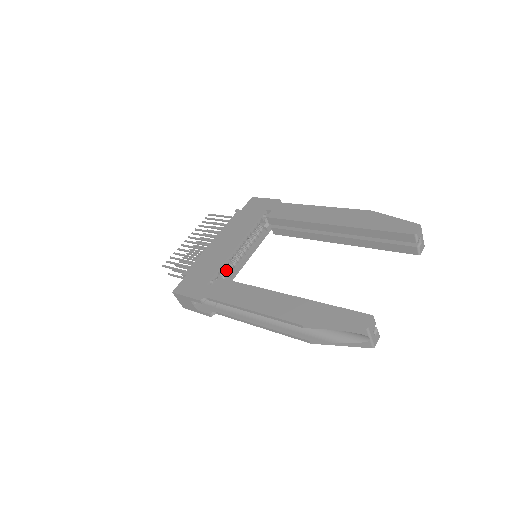
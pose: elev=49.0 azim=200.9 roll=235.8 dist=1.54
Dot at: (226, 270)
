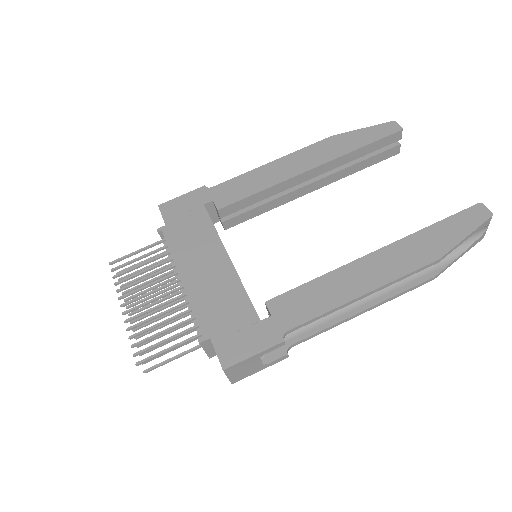
Dot at: occluded
